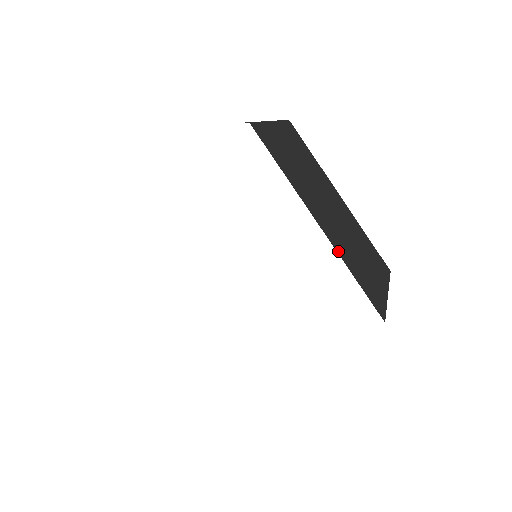
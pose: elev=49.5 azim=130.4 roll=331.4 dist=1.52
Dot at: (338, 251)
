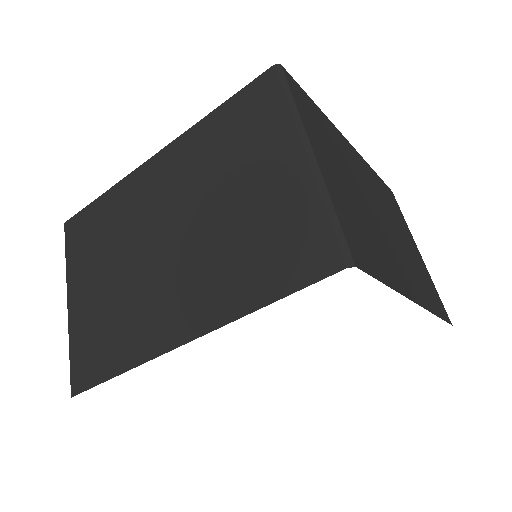
Dot at: (427, 306)
